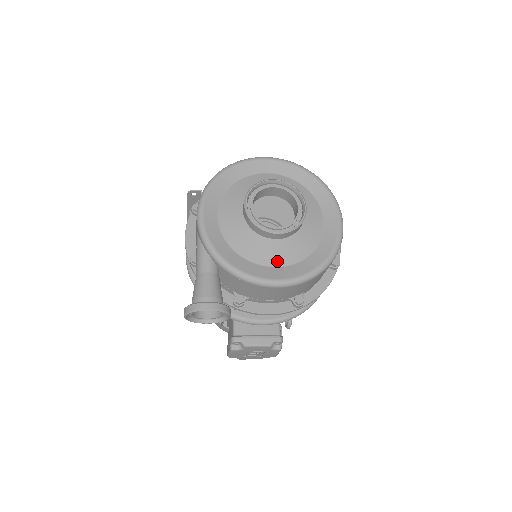
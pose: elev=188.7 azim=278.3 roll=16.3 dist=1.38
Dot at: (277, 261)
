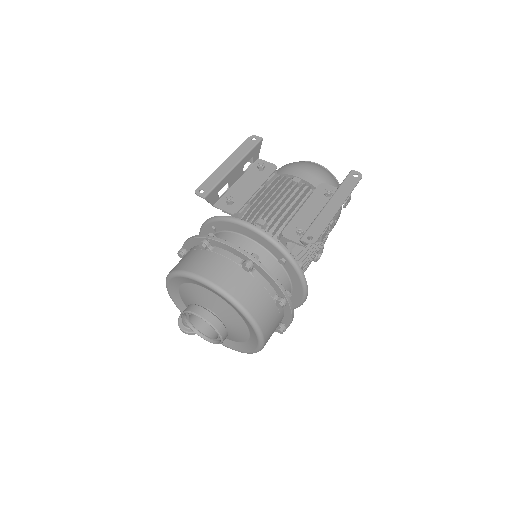
Dot at: occluded
